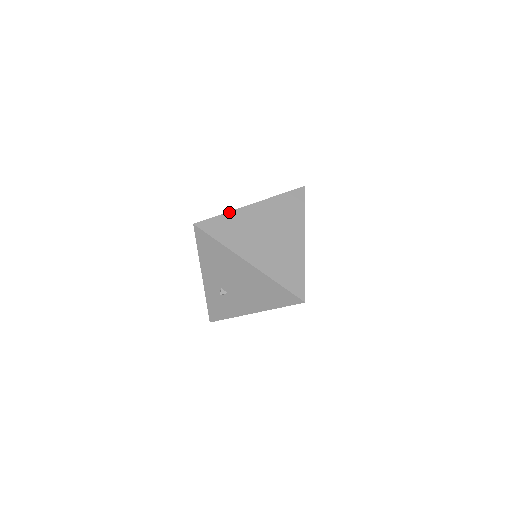
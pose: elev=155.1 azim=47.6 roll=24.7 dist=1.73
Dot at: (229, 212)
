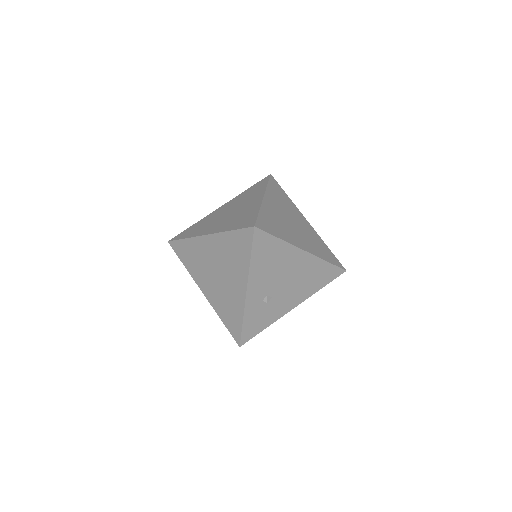
Dot at: (261, 208)
